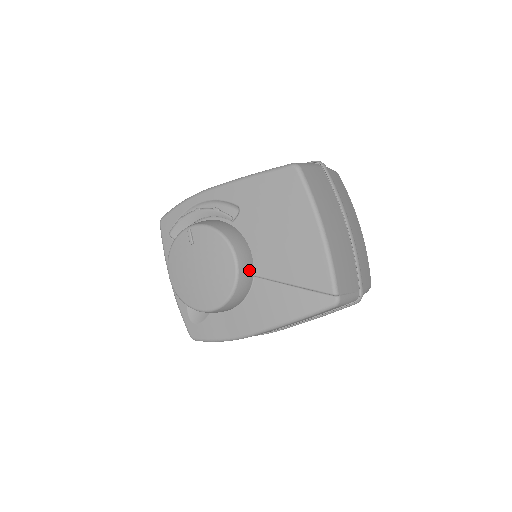
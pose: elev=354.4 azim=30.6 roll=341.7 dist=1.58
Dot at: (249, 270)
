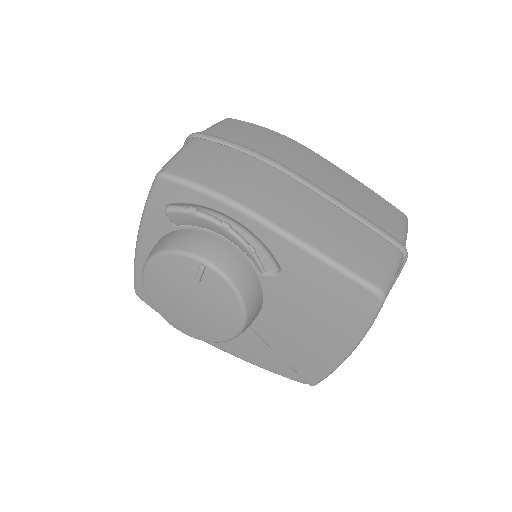
Dot at: occluded
